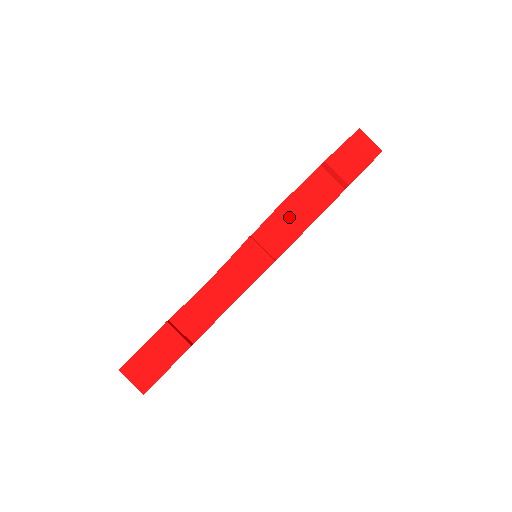
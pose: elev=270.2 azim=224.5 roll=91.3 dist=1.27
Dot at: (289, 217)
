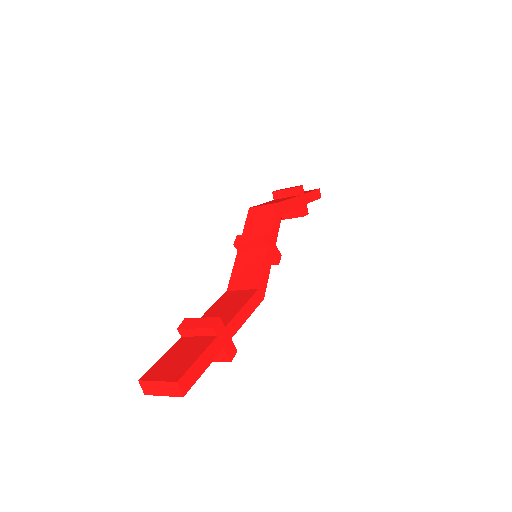
Dot at: (260, 208)
